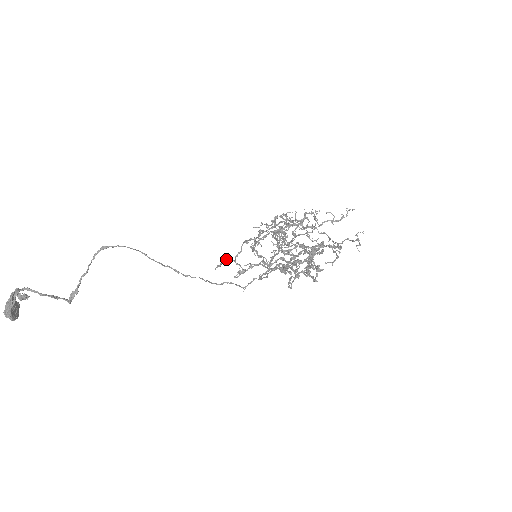
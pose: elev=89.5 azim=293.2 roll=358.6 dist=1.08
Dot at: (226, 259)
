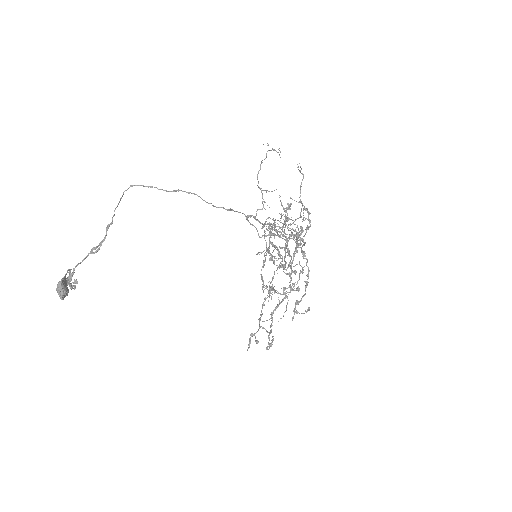
Dot at: (254, 335)
